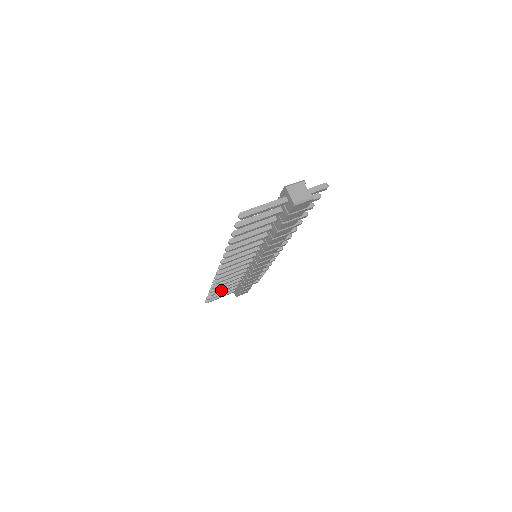
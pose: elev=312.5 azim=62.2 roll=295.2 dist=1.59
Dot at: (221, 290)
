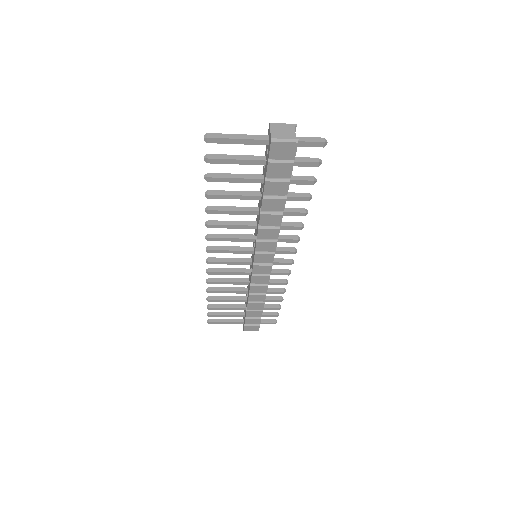
Dot at: (223, 306)
